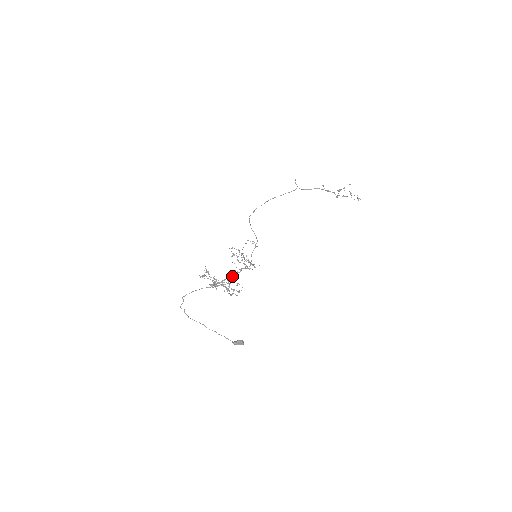
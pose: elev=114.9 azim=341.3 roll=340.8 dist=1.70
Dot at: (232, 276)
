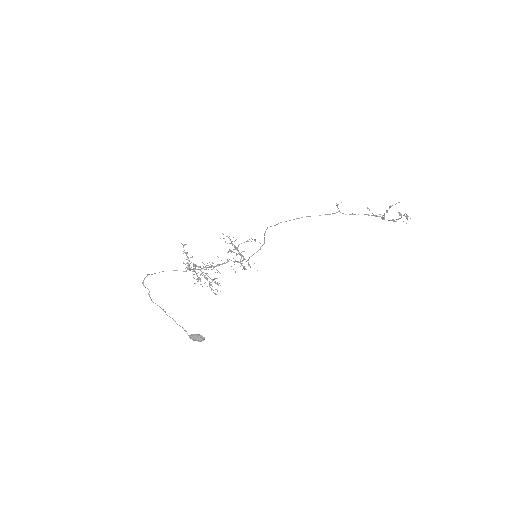
Dot at: occluded
